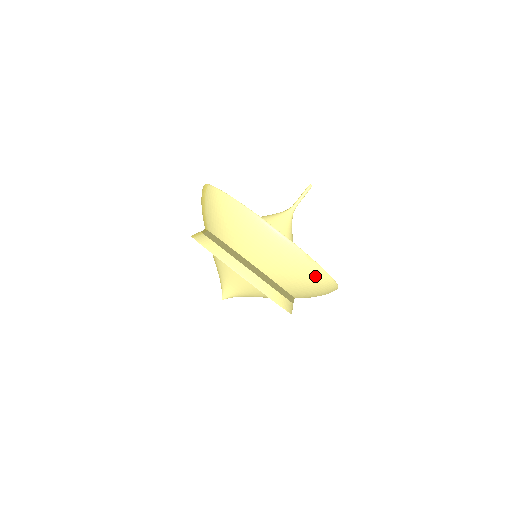
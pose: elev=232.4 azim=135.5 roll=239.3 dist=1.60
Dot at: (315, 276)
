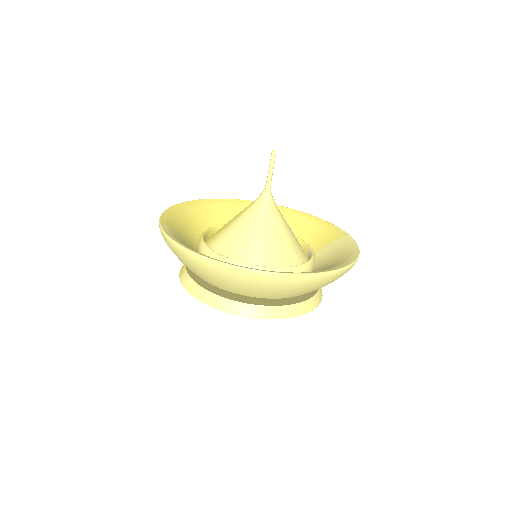
Dot at: (313, 283)
